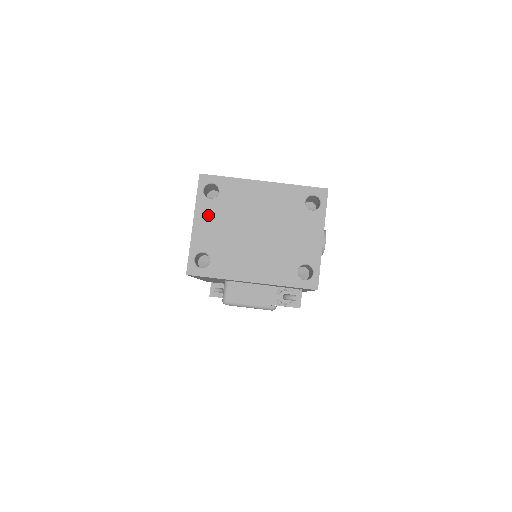
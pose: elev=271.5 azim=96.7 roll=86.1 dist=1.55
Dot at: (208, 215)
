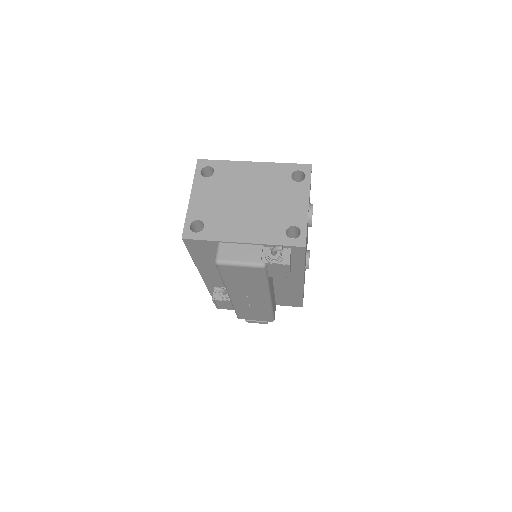
Dot at: (204, 190)
